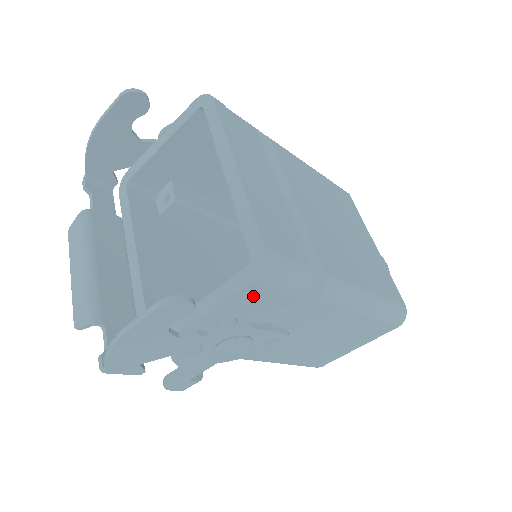
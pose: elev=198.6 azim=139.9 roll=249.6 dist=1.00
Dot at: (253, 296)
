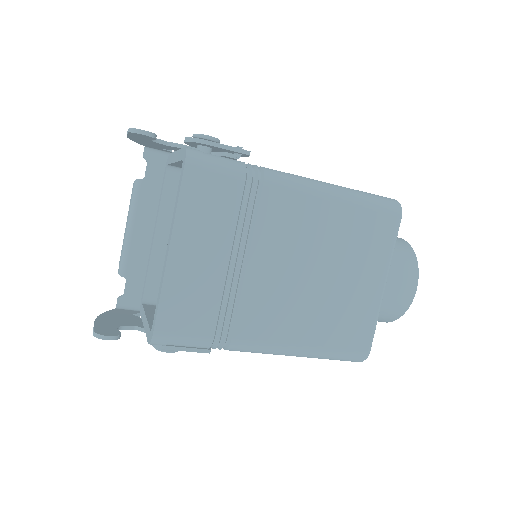
Dot at: occluded
